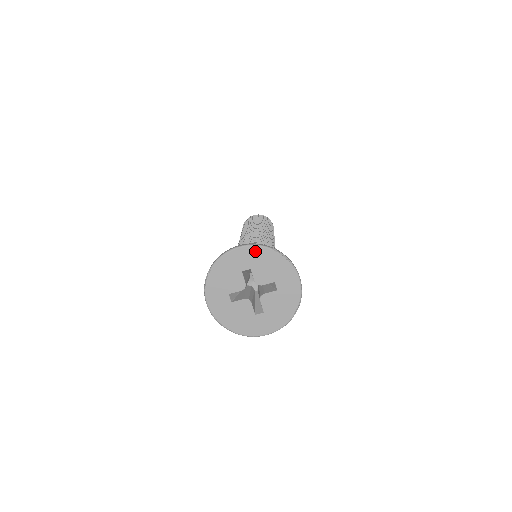
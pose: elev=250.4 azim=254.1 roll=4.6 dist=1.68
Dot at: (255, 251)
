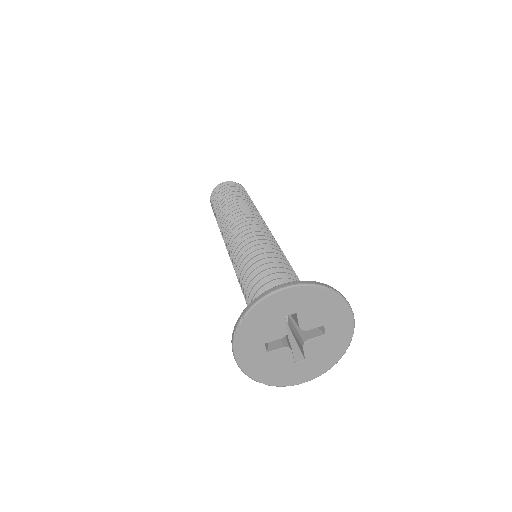
Dot at: (305, 292)
